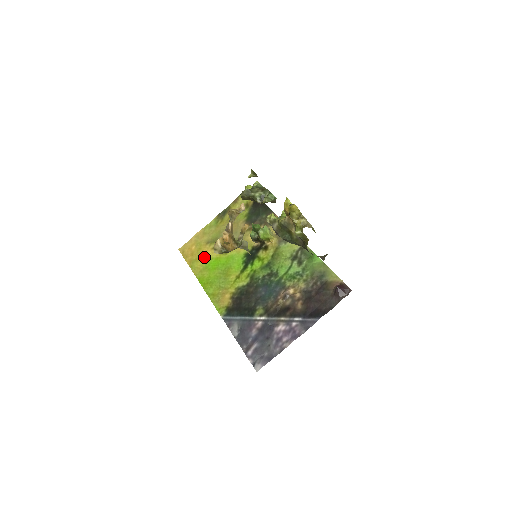
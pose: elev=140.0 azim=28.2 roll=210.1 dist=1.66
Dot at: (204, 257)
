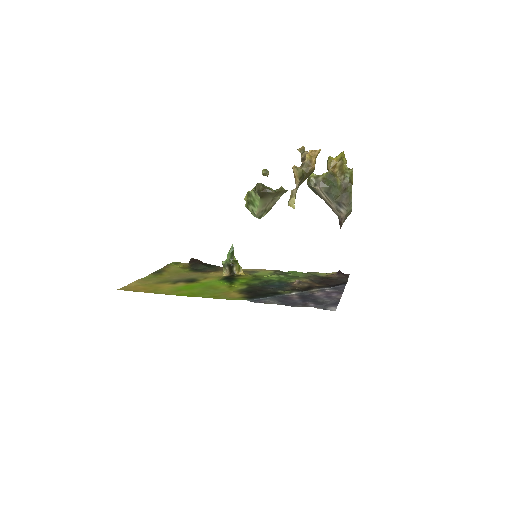
Dot at: (166, 287)
